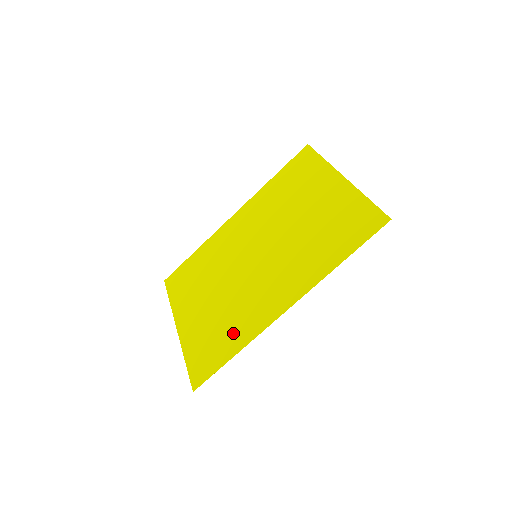
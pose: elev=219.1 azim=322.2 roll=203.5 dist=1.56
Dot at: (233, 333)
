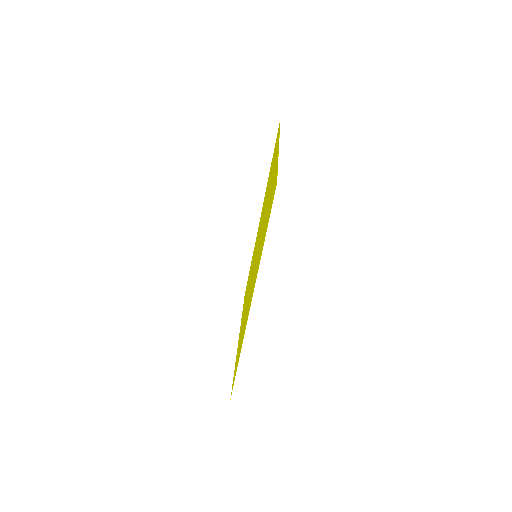
Dot at: occluded
